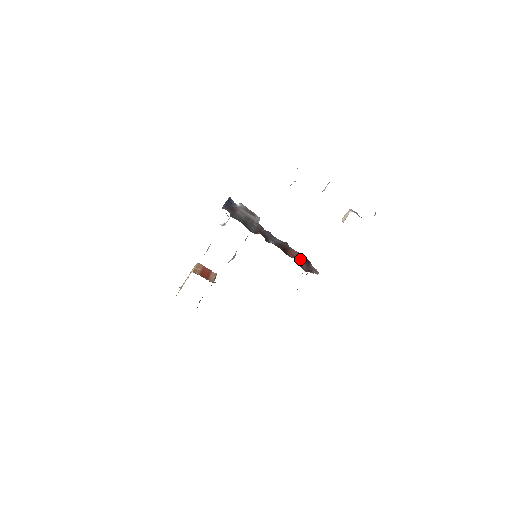
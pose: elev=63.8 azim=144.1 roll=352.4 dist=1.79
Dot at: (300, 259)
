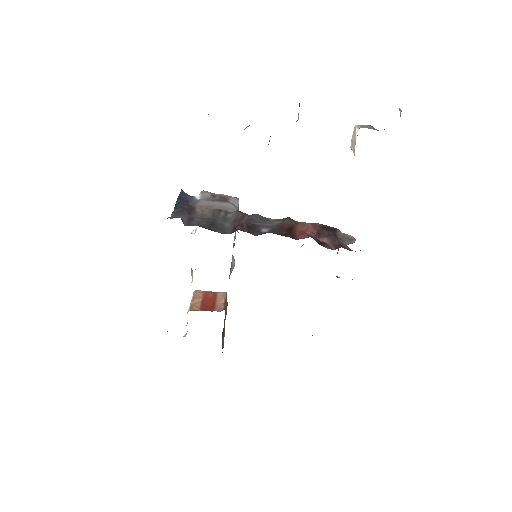
Dot at: (318, 233)
